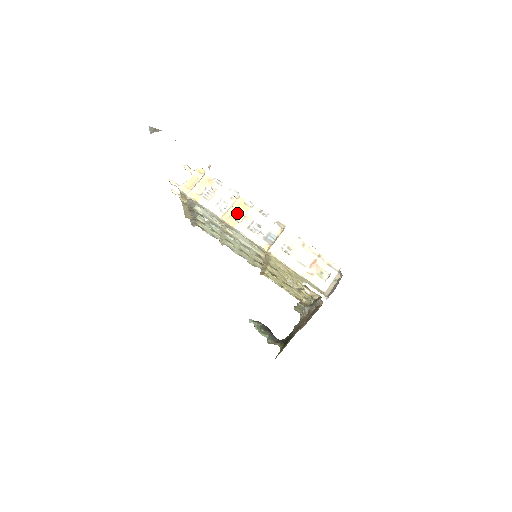
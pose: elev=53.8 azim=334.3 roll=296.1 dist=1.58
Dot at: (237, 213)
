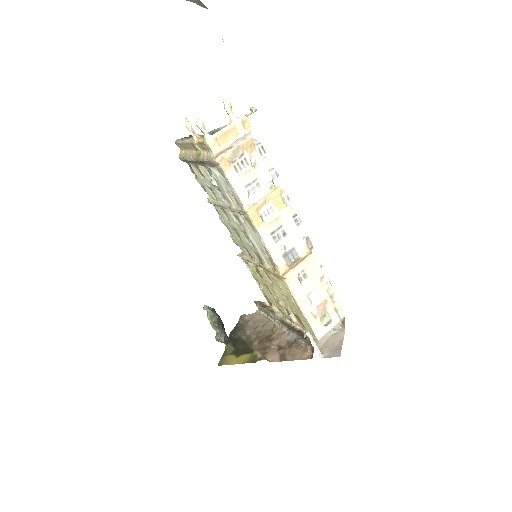
Dot at: (267, 207)
